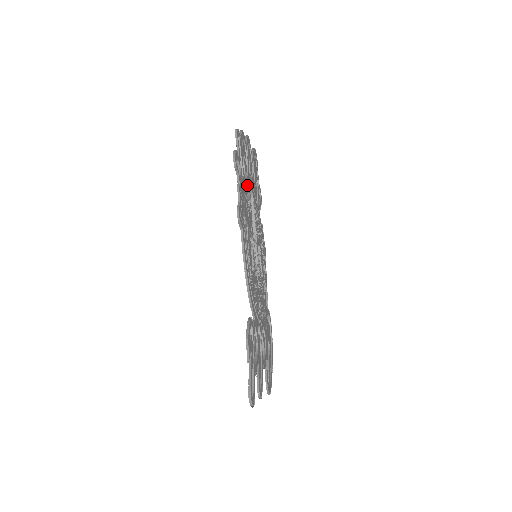
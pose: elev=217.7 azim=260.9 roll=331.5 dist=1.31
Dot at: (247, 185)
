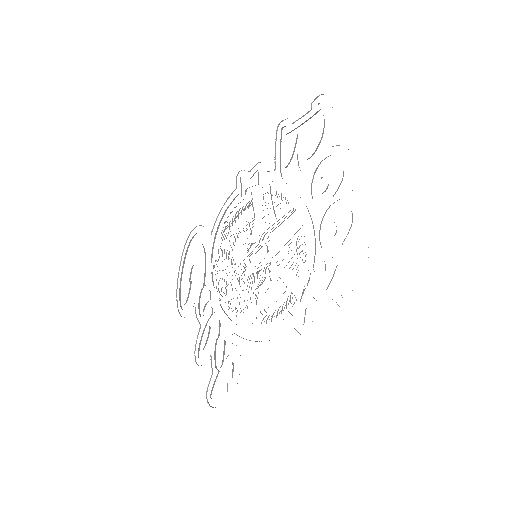
Dot at: occluded
